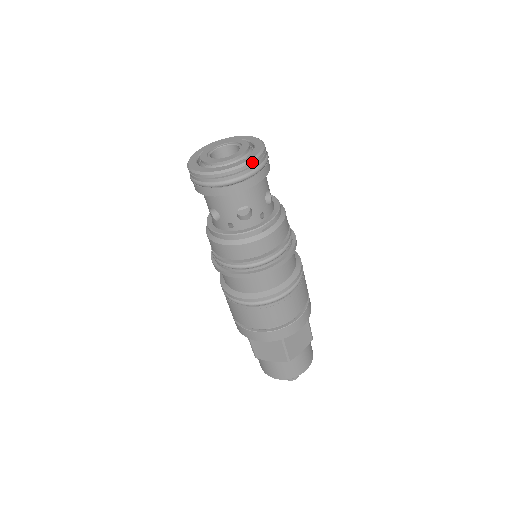
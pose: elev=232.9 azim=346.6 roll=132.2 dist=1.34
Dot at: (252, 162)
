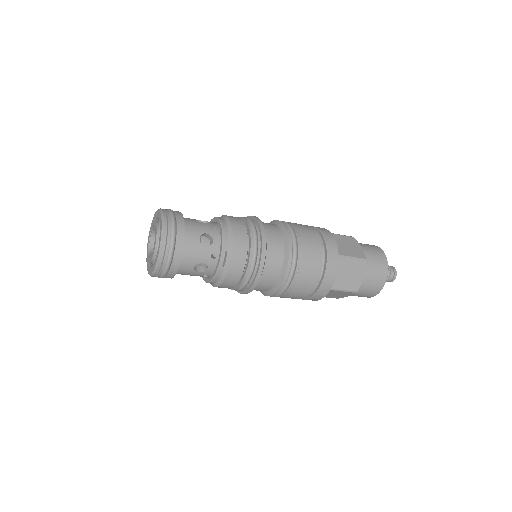
Dot at: (162, 250)
